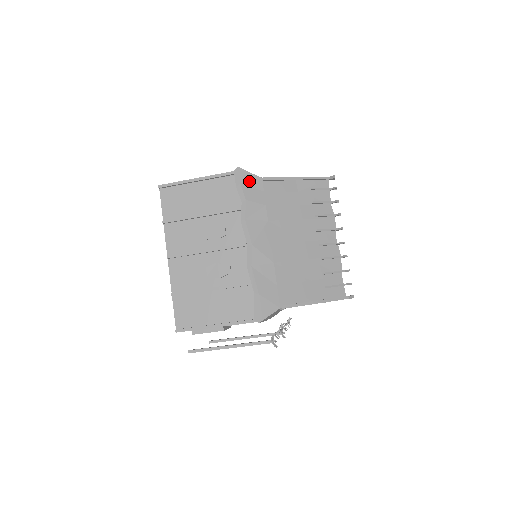
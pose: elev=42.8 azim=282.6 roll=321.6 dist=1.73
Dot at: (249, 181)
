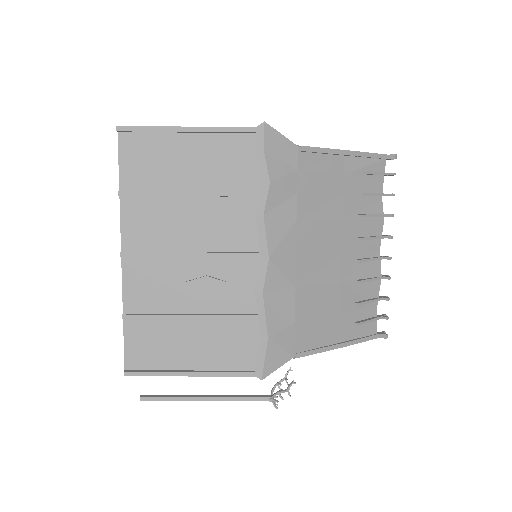
Dot at: (278, 149)
